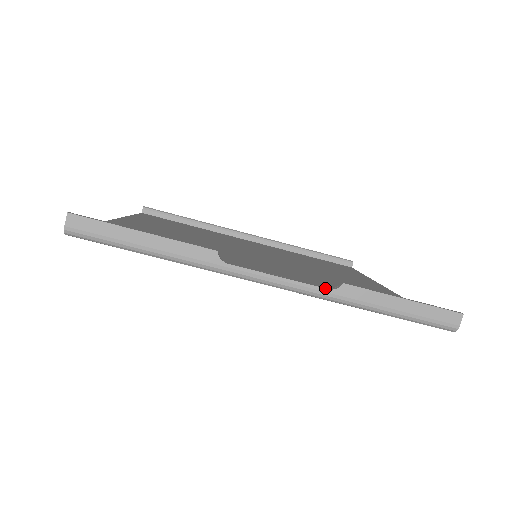
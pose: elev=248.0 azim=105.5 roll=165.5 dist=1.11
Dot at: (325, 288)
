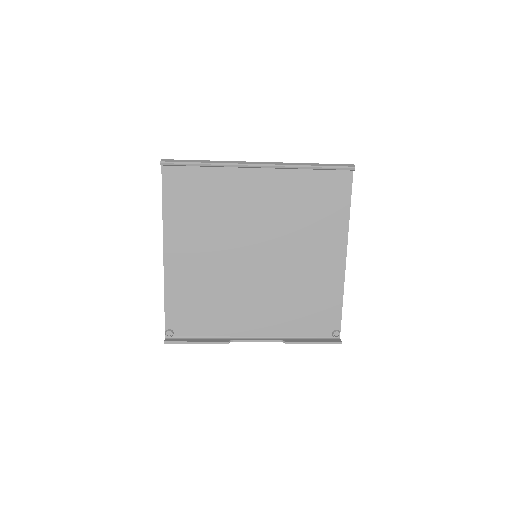
Dot at: occluded
